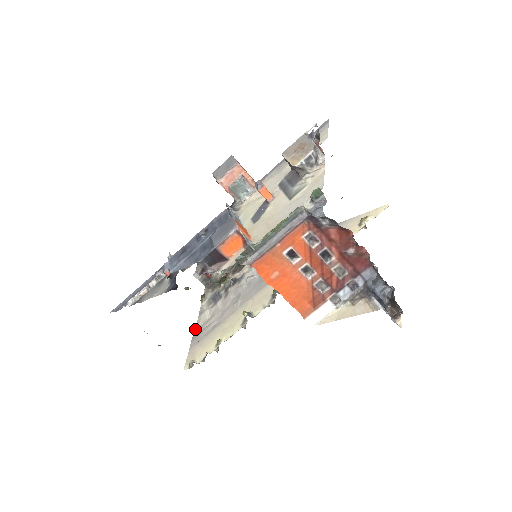
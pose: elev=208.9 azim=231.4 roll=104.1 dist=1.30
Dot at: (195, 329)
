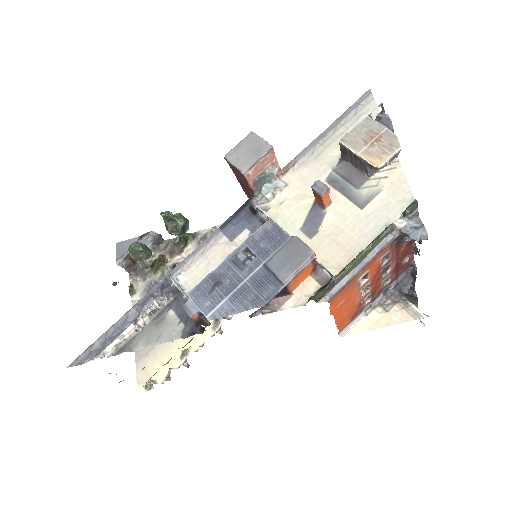
Dot at: occluded
